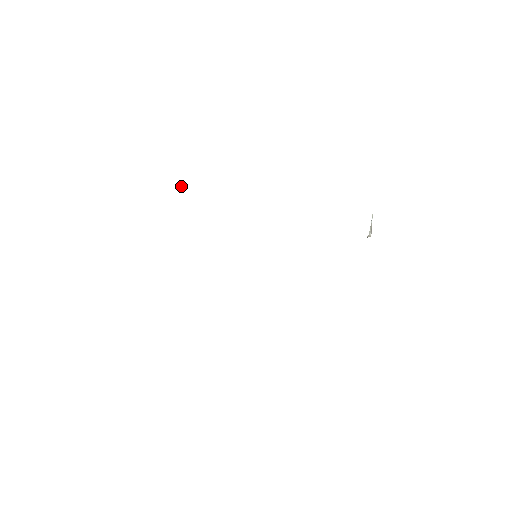
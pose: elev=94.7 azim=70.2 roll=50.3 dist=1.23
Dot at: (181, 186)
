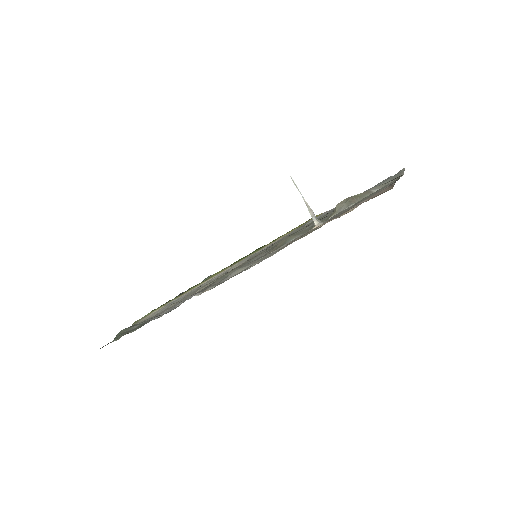
Dot at: (165, 311)
